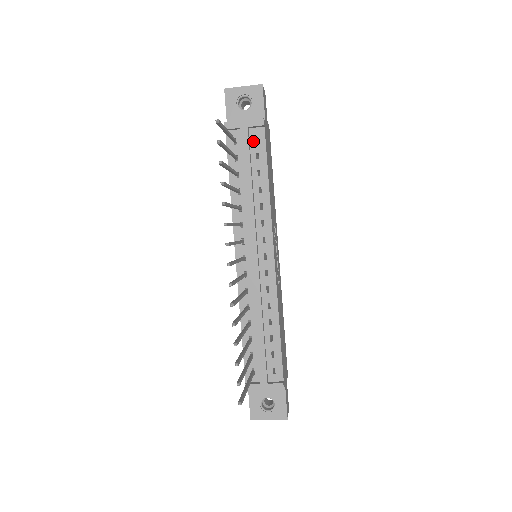
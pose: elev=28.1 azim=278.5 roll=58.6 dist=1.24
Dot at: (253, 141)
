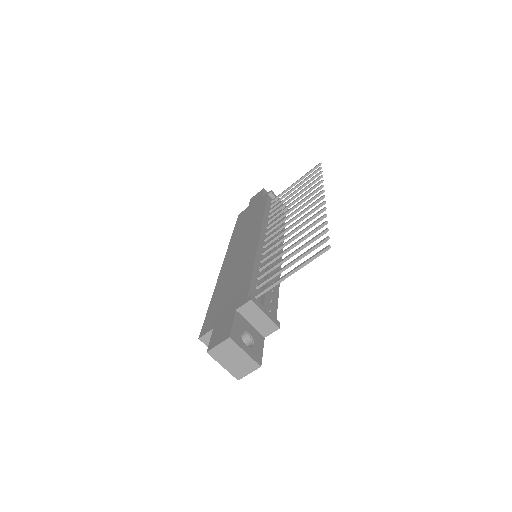
Dot at: occluded
